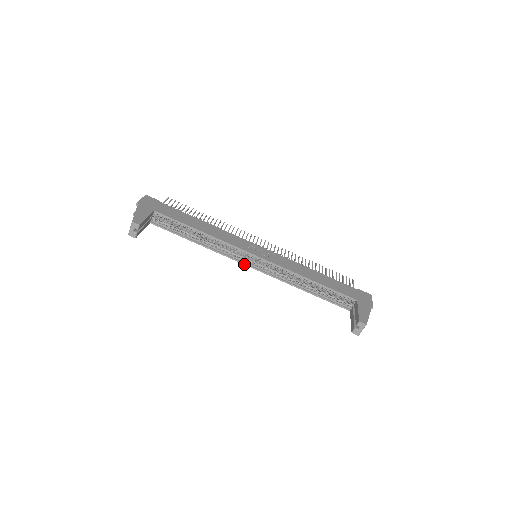
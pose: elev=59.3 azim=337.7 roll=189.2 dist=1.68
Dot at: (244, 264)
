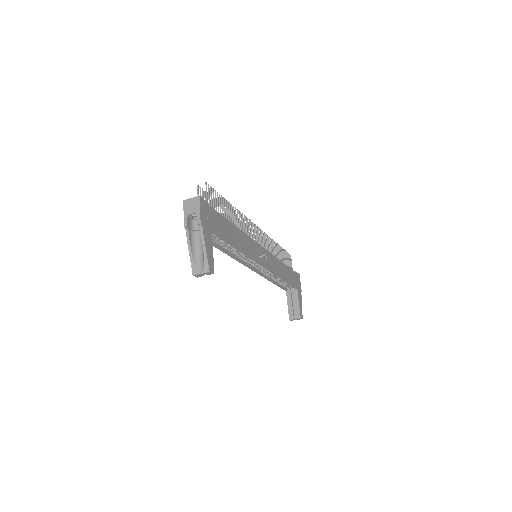
Dot at: (248, 267)
